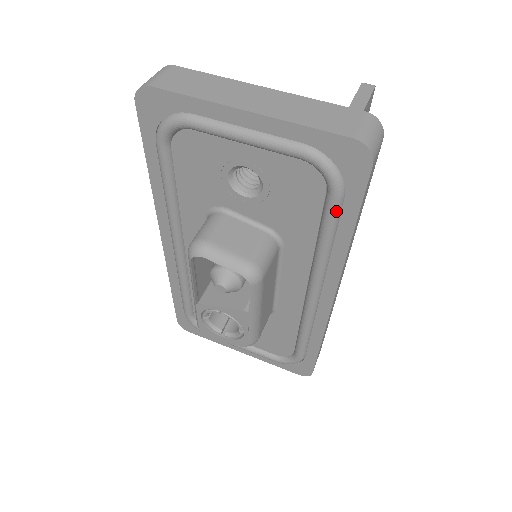
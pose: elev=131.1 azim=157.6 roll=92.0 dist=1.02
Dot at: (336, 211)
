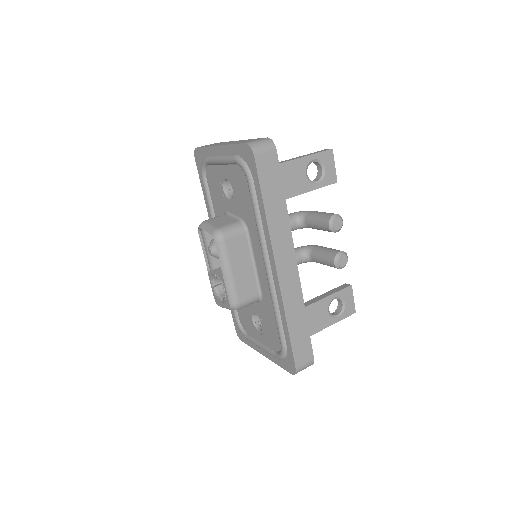
Dot at: (252, 191)
